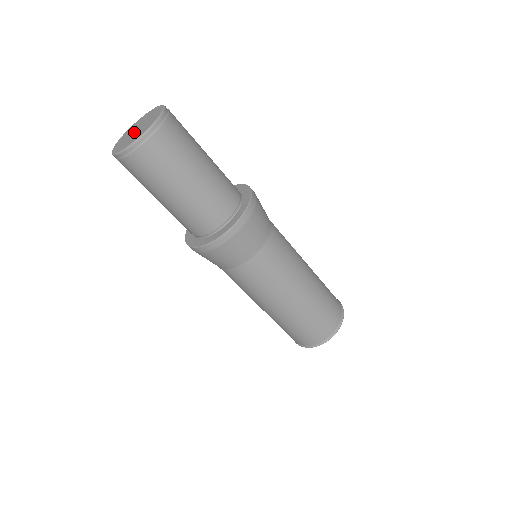
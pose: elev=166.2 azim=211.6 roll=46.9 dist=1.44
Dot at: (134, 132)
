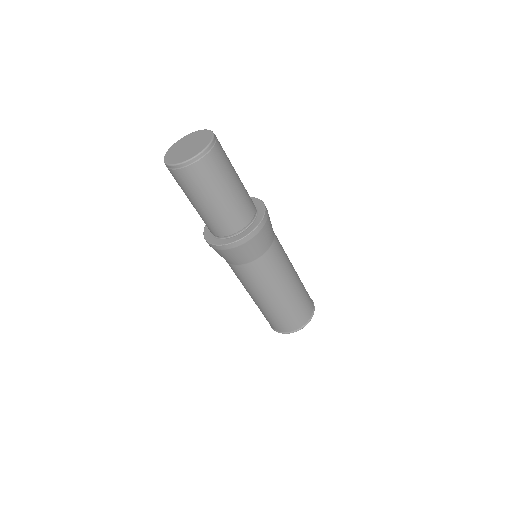
Dot at: (185, 149)
